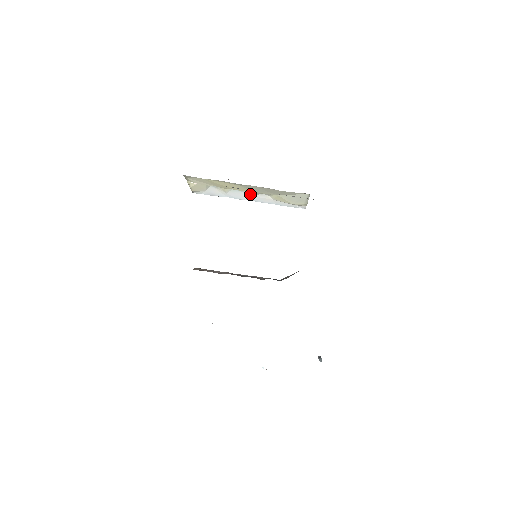
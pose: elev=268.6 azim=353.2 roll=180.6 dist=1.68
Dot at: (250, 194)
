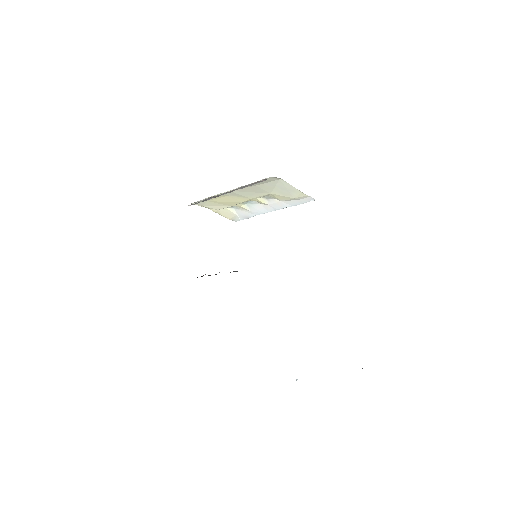
Dot at: (262, 204)
